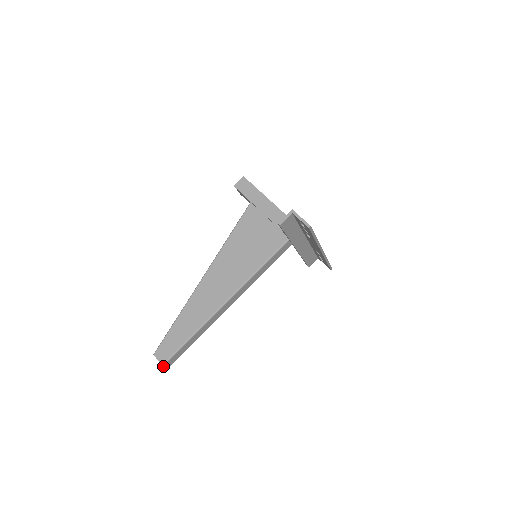
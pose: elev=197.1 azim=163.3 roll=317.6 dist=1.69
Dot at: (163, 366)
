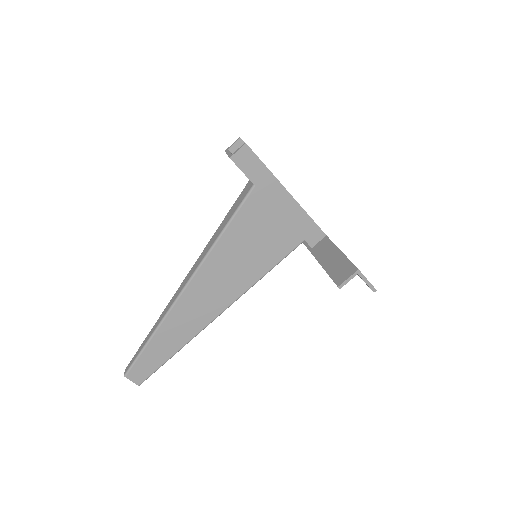
Dot at: (139, 384)
